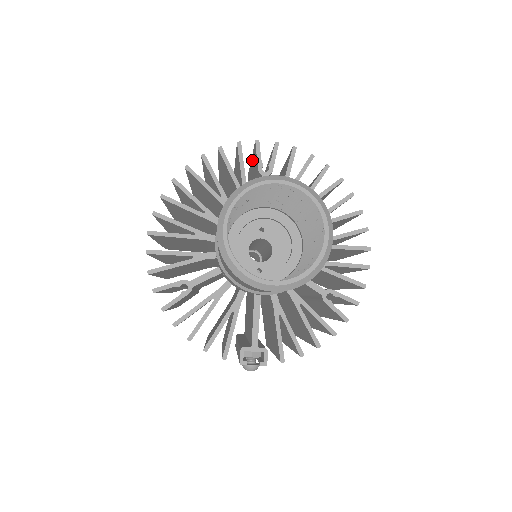
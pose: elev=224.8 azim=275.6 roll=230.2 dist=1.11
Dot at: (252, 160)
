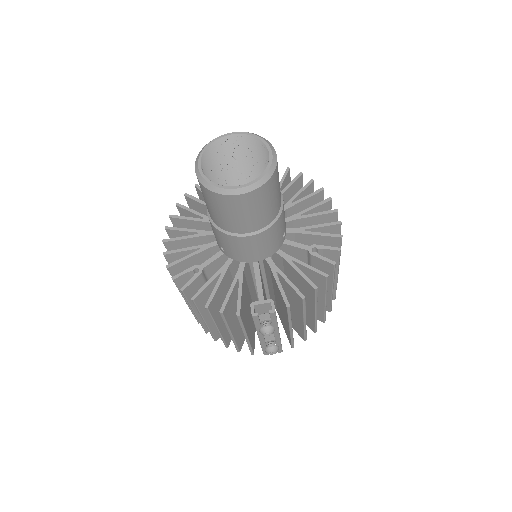
Dot at: occluded
